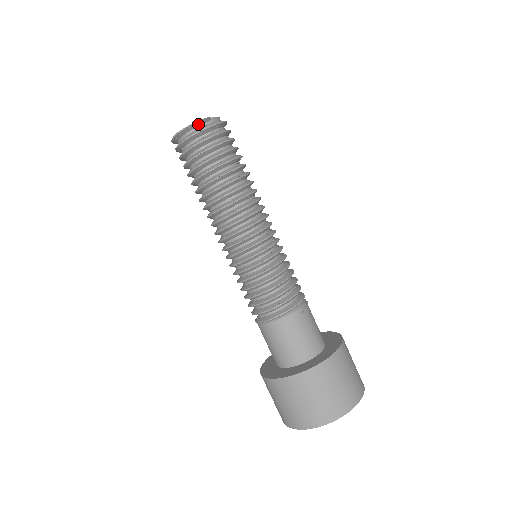
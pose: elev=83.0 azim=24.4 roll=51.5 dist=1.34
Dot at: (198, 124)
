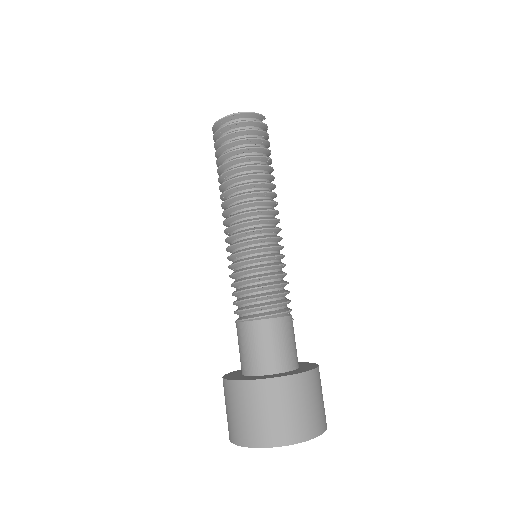
Dot at: (257, 116)
